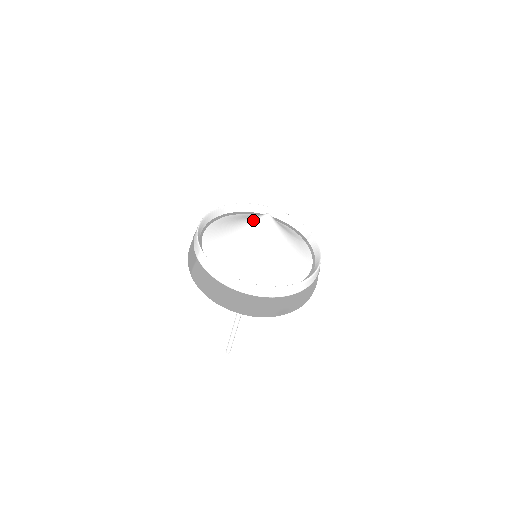
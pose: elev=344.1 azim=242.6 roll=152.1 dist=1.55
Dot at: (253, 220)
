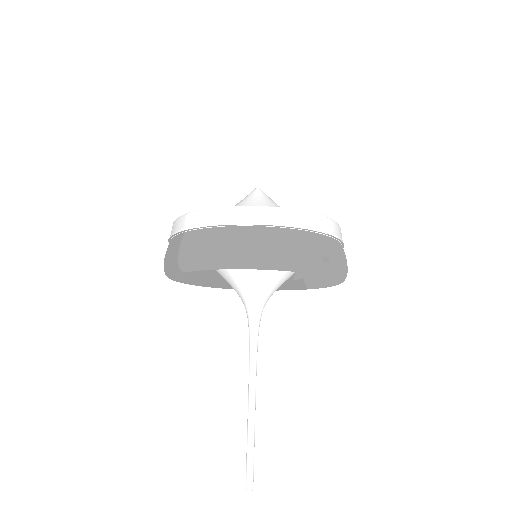
Dot at: occluded
